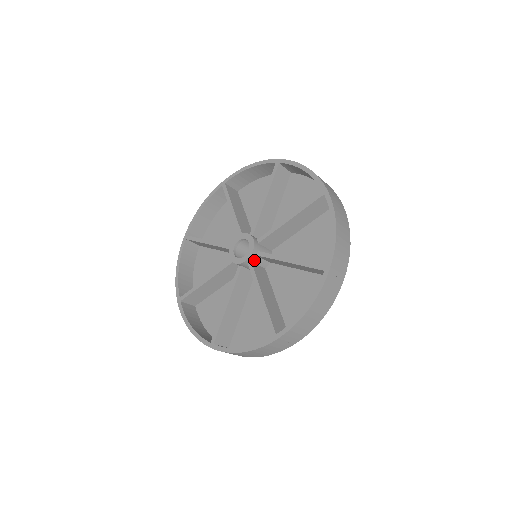
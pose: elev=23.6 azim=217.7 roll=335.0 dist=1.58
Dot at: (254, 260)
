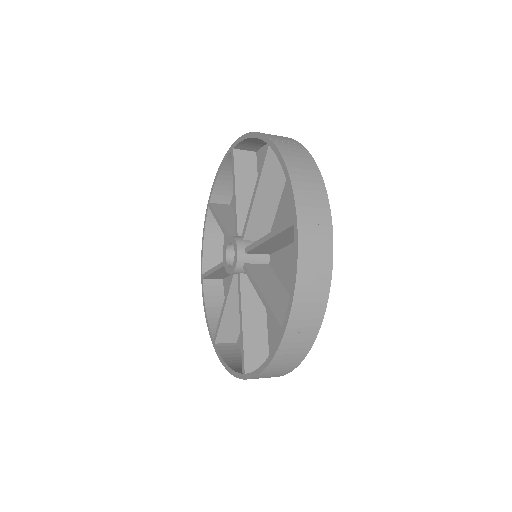
Dot at: (242, 271)
